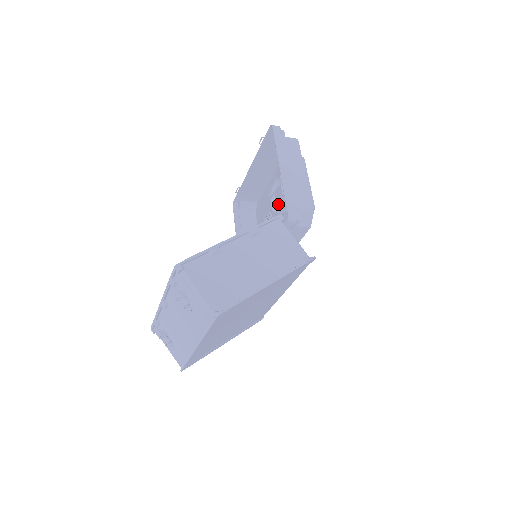
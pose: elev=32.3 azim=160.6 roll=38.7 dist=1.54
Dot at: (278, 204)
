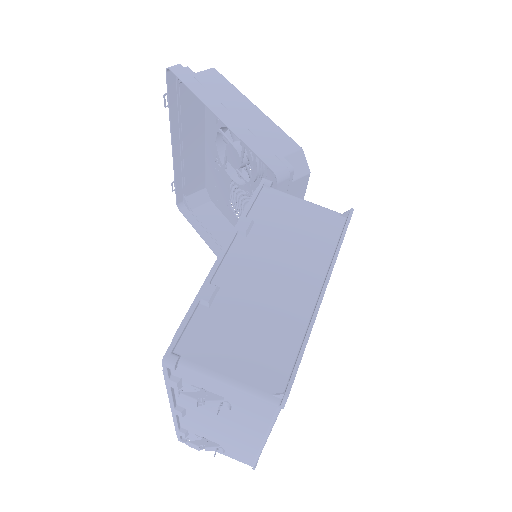
Dot at: (240, 171)
